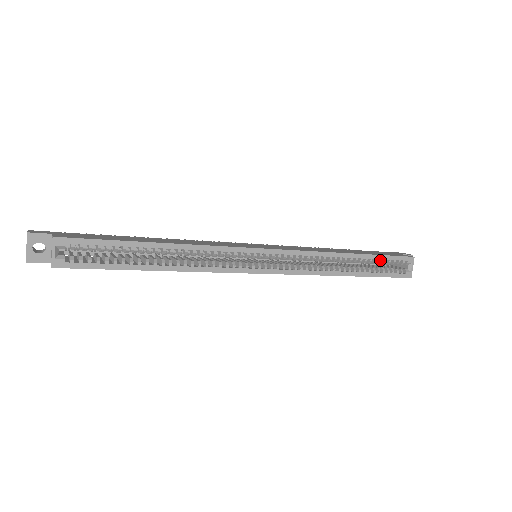
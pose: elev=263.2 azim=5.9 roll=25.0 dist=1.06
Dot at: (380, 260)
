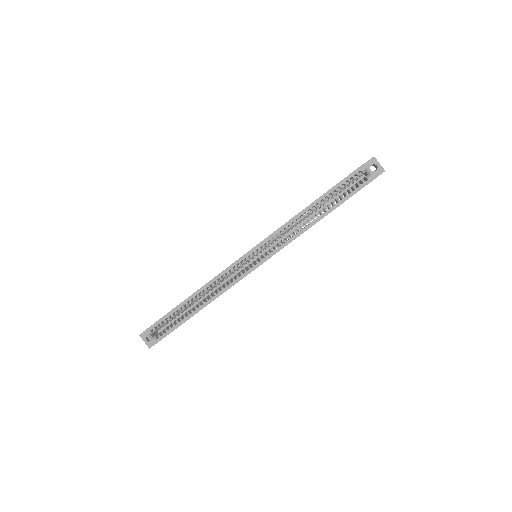
Dot at: (336, 190)
